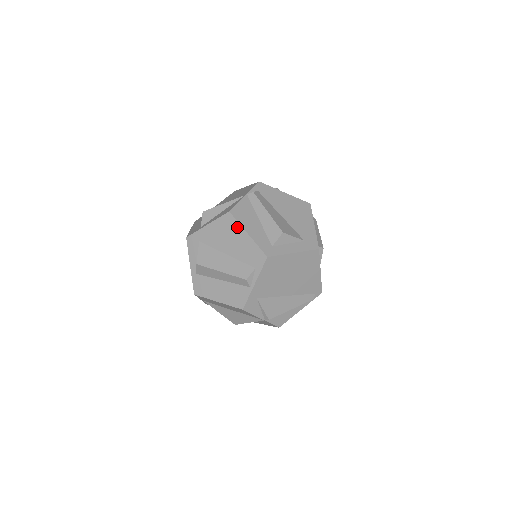
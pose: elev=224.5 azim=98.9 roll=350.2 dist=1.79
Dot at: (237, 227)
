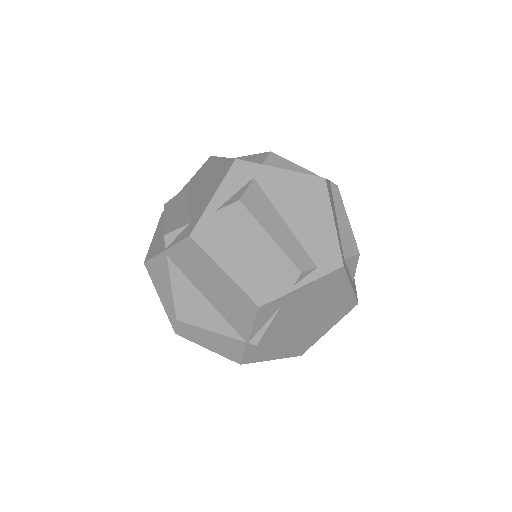
Dot at: (325, 203)
